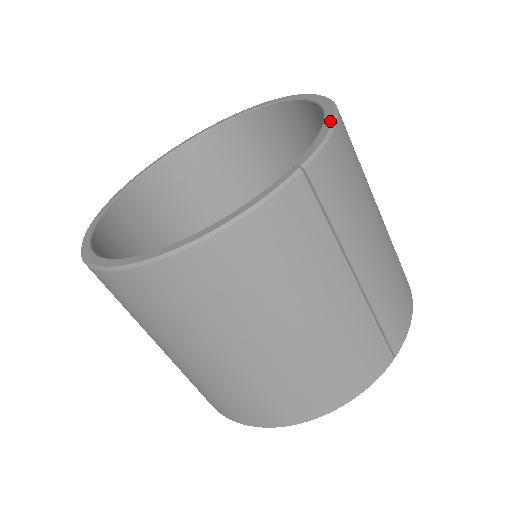
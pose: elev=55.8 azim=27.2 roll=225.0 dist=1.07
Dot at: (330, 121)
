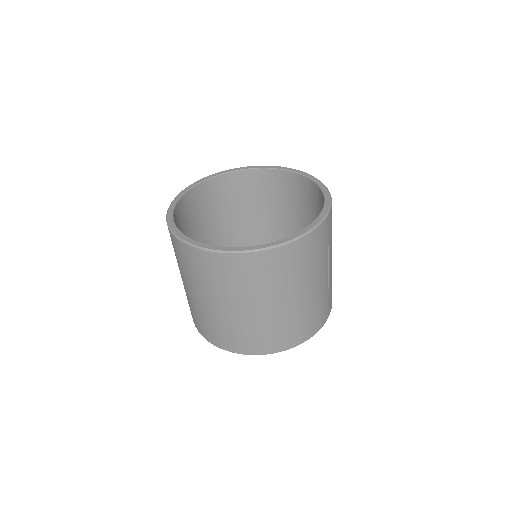
Dot at: (327, 192)
